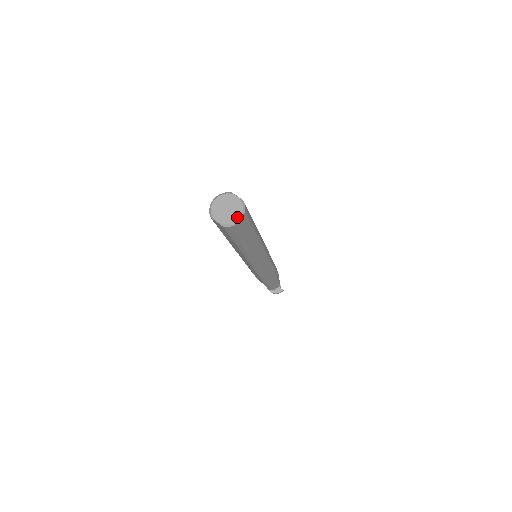
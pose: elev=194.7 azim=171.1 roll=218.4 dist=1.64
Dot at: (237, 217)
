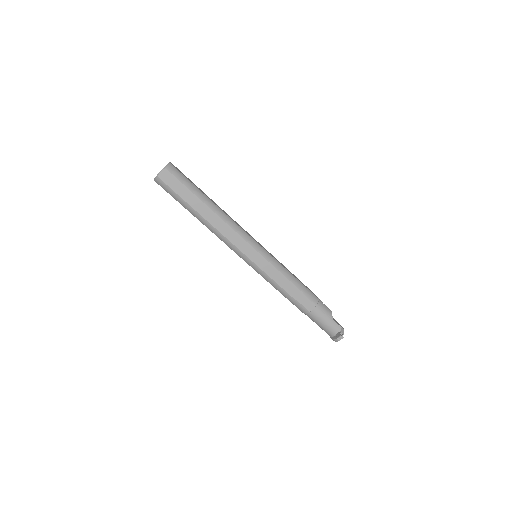
Dot at: (160, 171)
